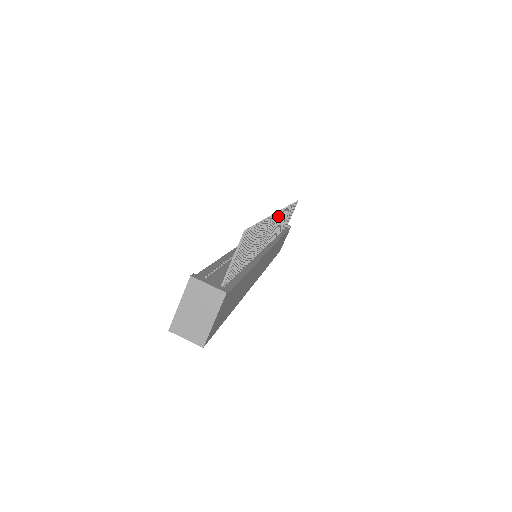
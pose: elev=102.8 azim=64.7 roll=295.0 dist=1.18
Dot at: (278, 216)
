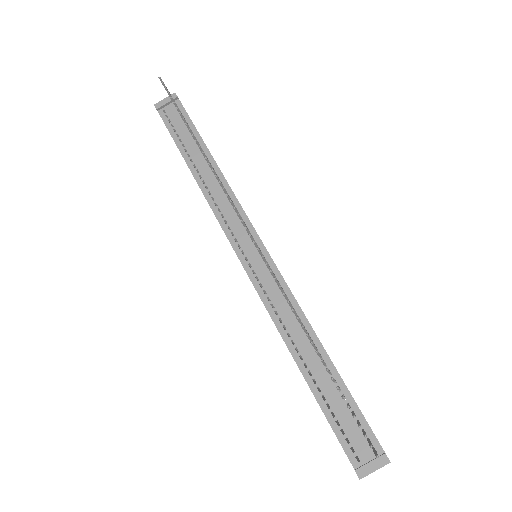
Dot at: (256, 245)
